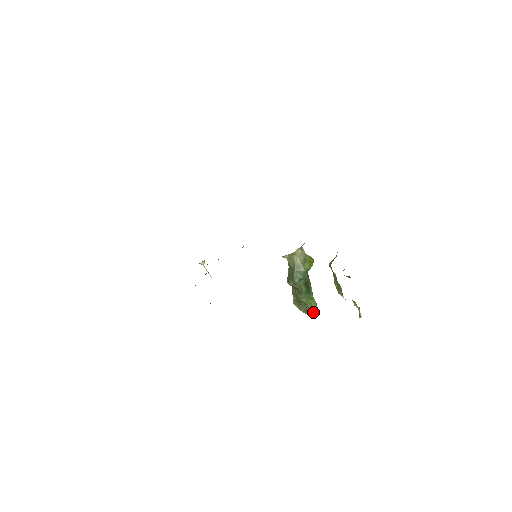
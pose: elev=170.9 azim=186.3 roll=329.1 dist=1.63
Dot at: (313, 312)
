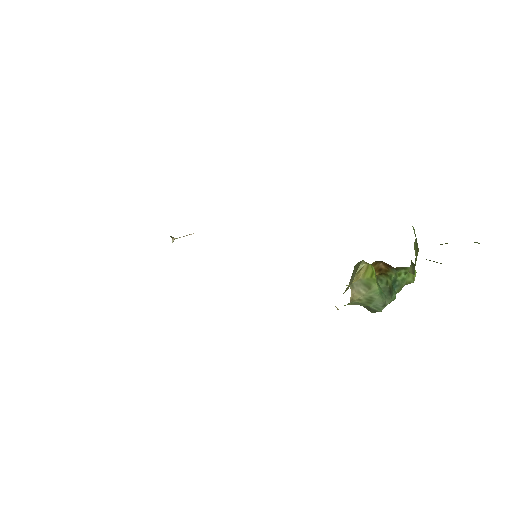
Dot at: (413, 280)
